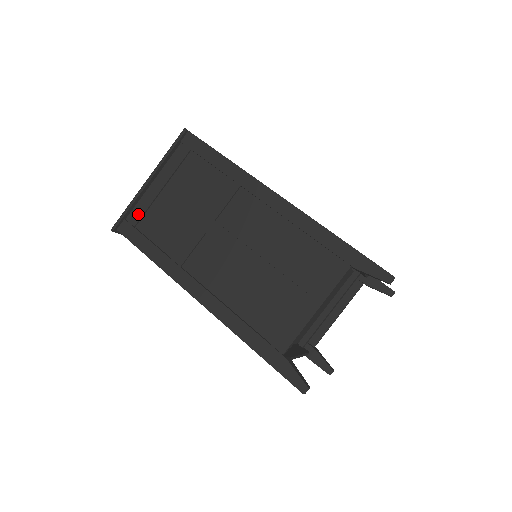
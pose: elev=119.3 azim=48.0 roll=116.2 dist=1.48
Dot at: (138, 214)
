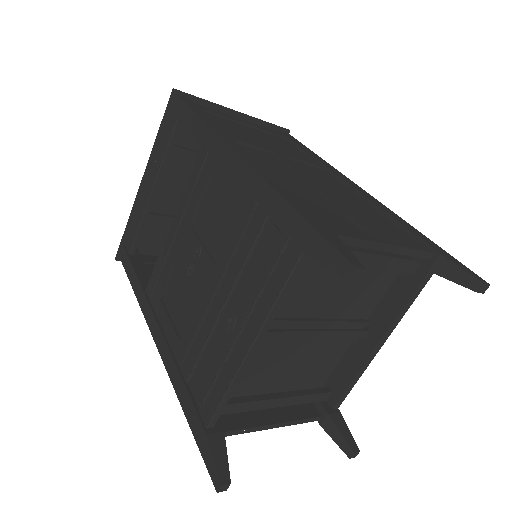
Dot at: (207, 109)
